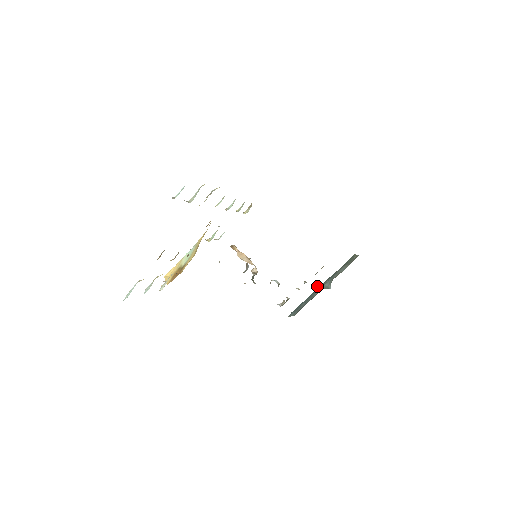
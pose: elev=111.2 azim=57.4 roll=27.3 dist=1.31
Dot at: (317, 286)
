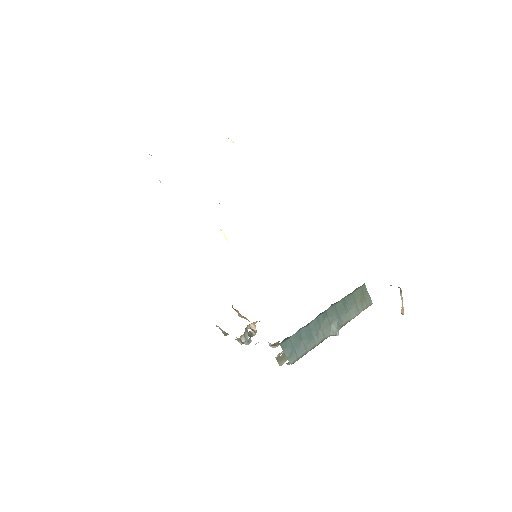
Dot at: occluded
